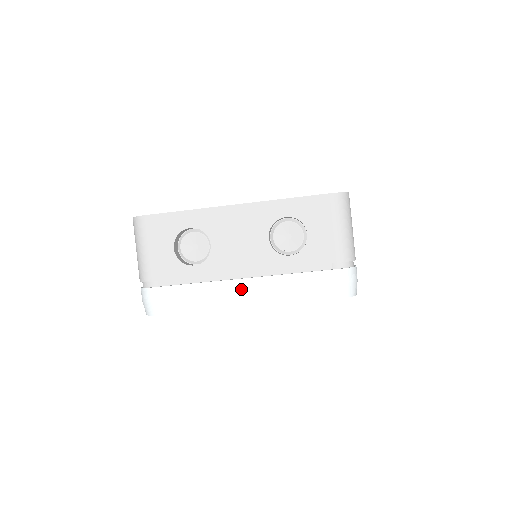
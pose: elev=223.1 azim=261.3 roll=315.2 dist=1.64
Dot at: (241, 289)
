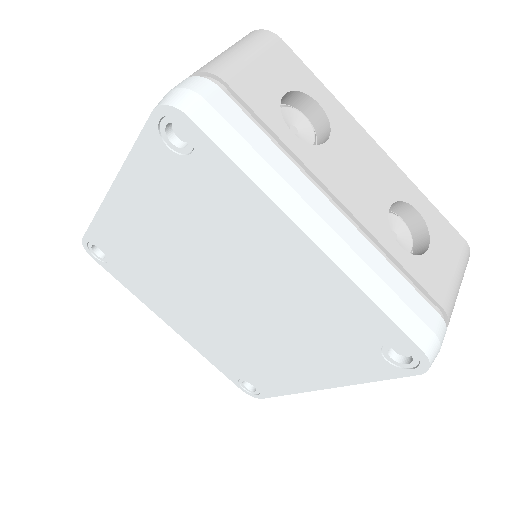
Dot at: (326, 215)
